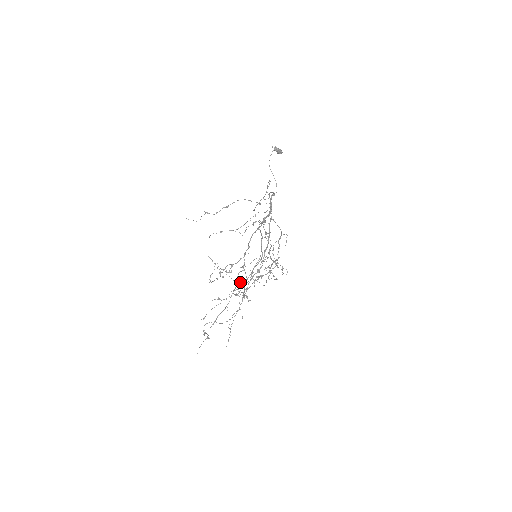
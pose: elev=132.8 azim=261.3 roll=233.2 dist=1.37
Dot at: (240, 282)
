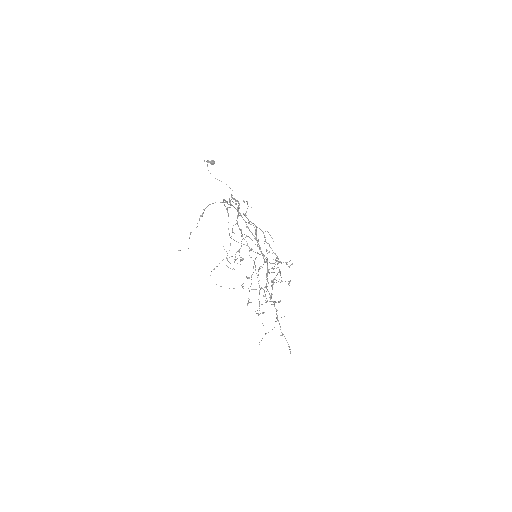
Dot at: (260, 289)
